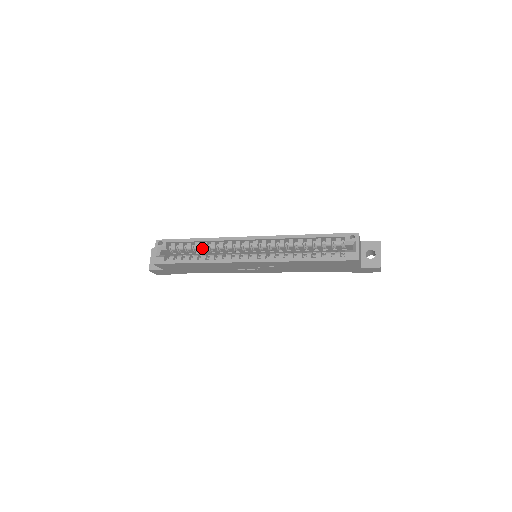
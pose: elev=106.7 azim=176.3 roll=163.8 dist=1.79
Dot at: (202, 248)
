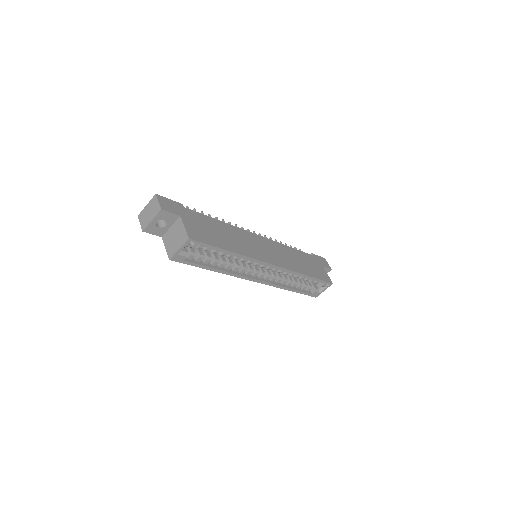
Dot at: occluded
